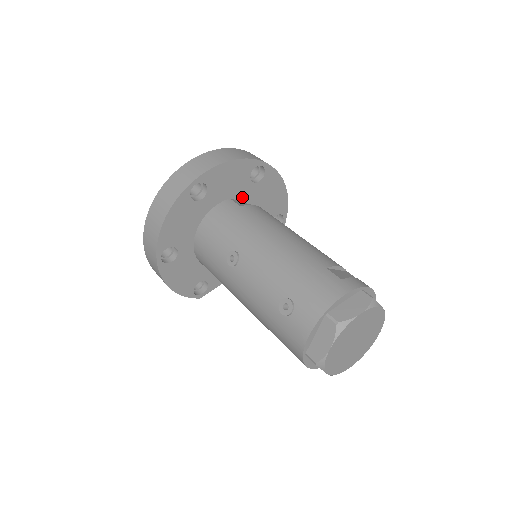
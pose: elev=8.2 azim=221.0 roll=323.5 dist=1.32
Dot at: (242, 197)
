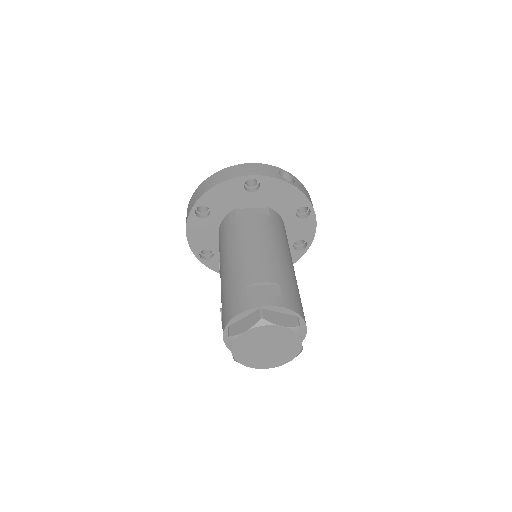
Dot at: (248, 205)
